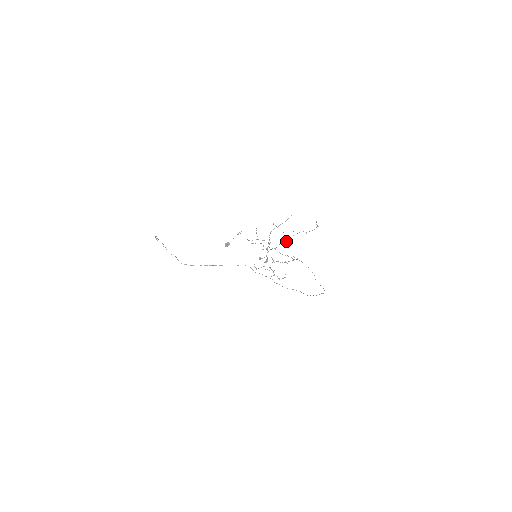
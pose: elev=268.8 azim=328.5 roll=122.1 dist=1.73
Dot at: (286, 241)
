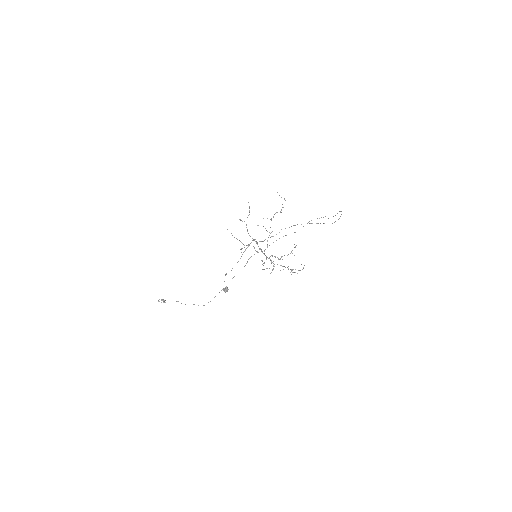
Dot at: (270, 233)
